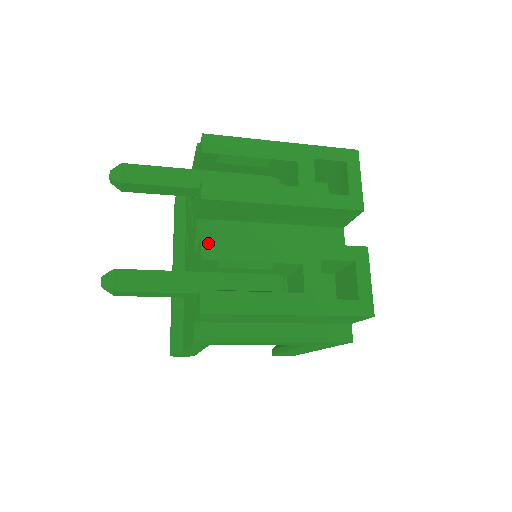
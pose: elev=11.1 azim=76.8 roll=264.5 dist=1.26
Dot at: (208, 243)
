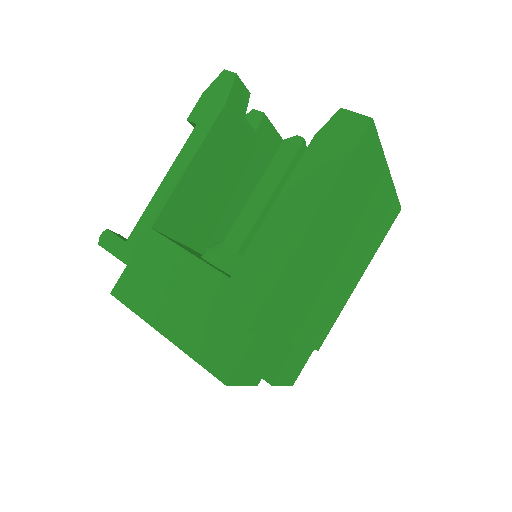
Dot at: occluded
